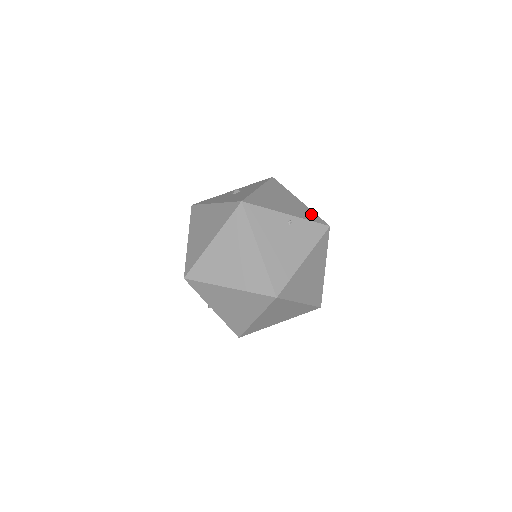
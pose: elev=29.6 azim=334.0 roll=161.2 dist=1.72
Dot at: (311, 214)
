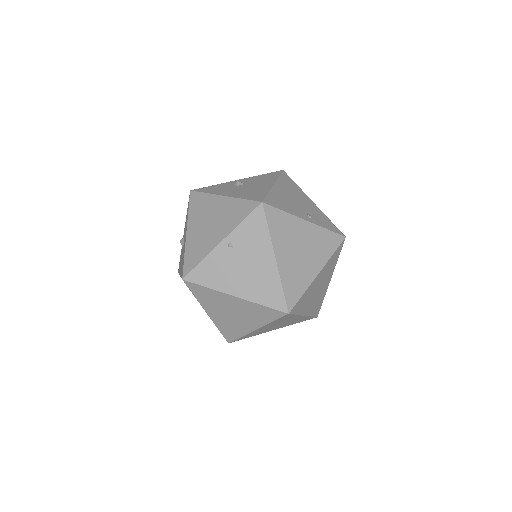
Dot at: (240, 207)
